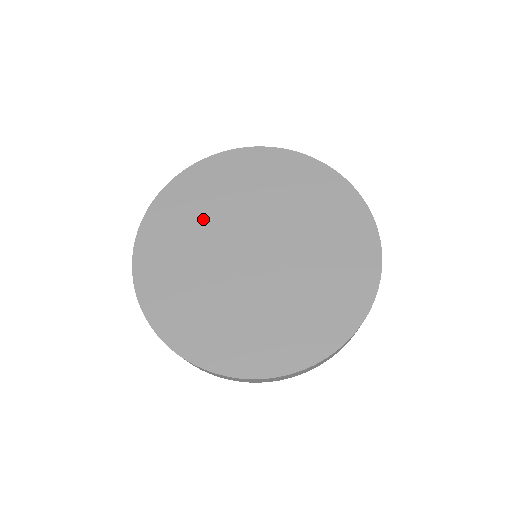
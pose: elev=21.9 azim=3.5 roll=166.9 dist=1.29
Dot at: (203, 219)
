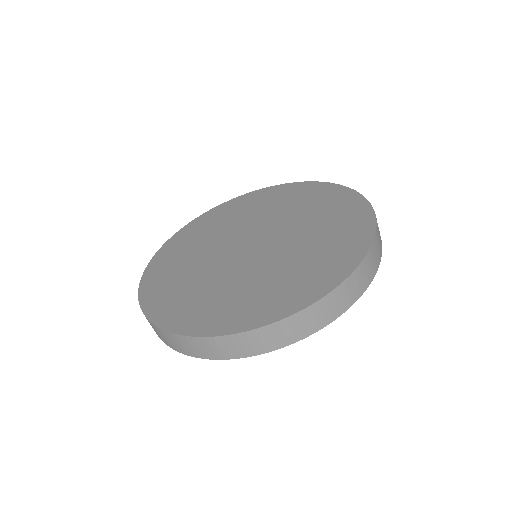
Dot at: (197, 252)
